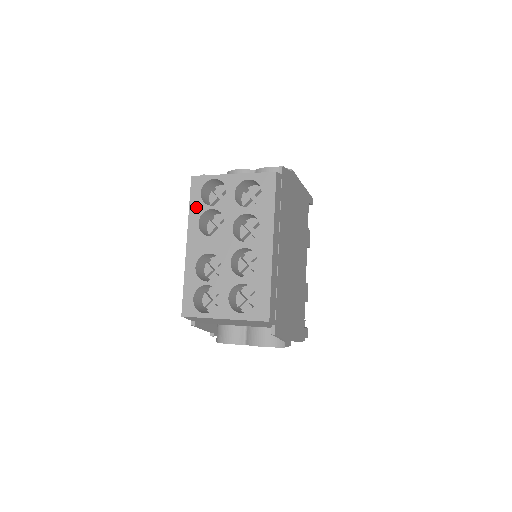
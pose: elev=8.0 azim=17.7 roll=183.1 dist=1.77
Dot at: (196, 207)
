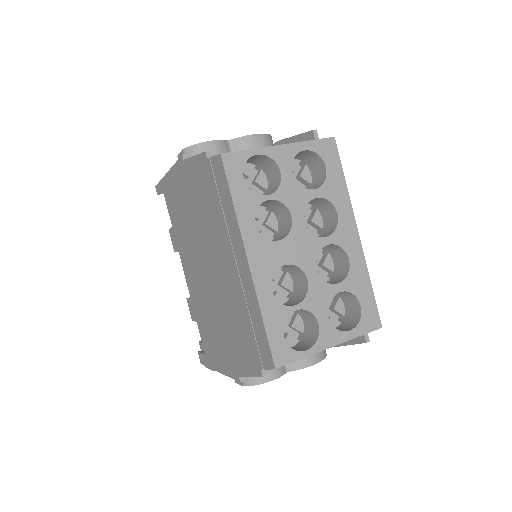
Dot at: (244, 201)
